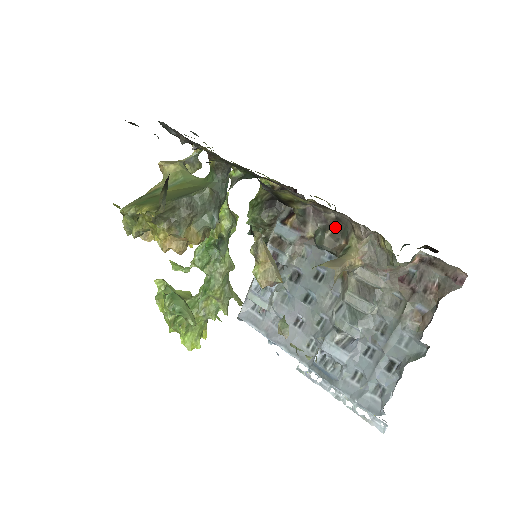
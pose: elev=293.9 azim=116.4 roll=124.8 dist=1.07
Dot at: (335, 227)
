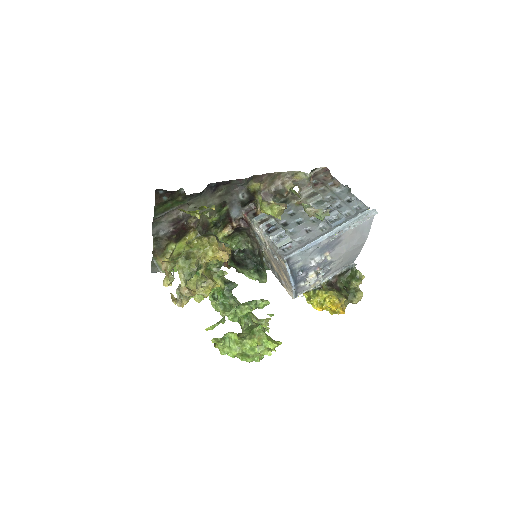
Dot at: (277, 193)
